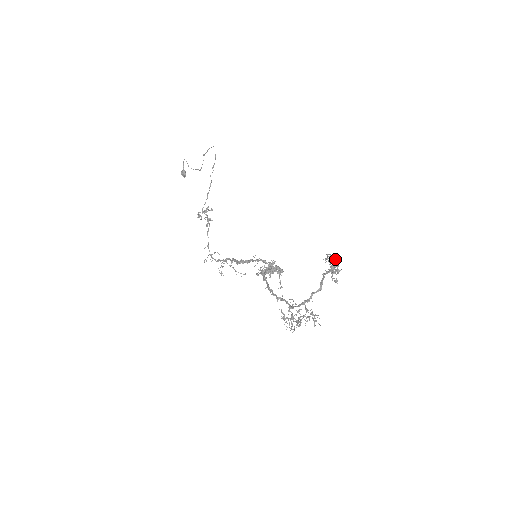
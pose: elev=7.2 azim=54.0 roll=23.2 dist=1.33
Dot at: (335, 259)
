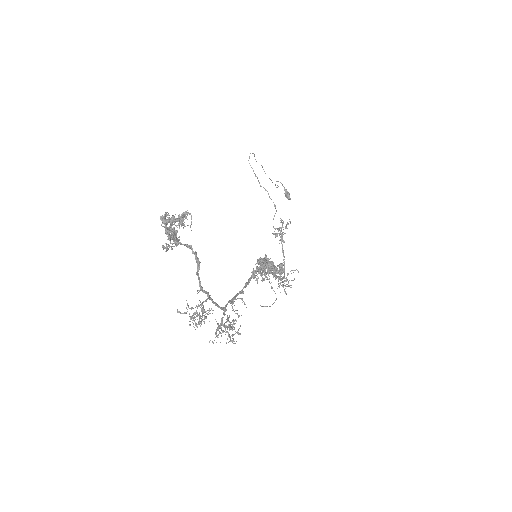
Dot at: (168, 217)
